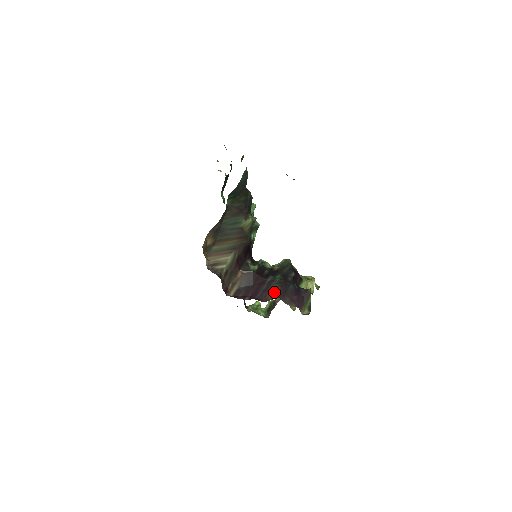
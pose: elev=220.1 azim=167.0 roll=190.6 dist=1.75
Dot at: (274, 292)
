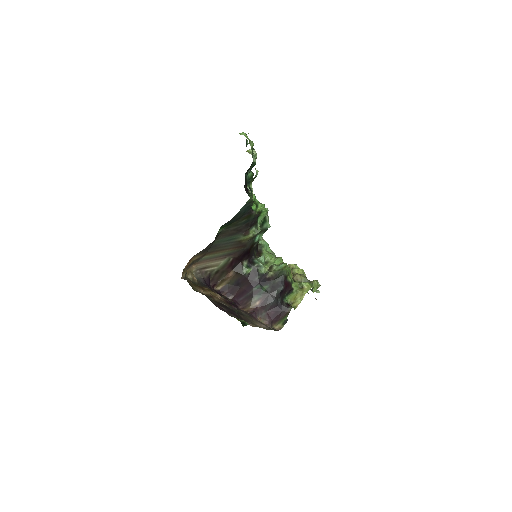
Dot at: (254, 304)
